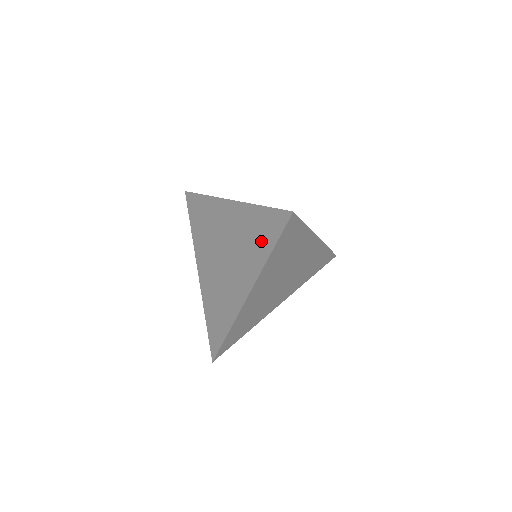
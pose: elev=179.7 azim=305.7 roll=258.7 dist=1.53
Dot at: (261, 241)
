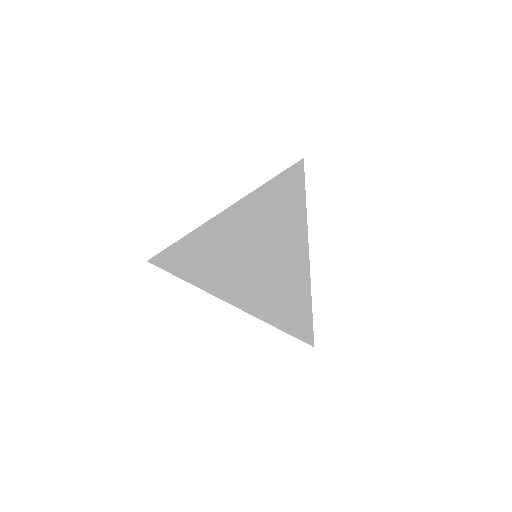
Dot at: (289, 203)
